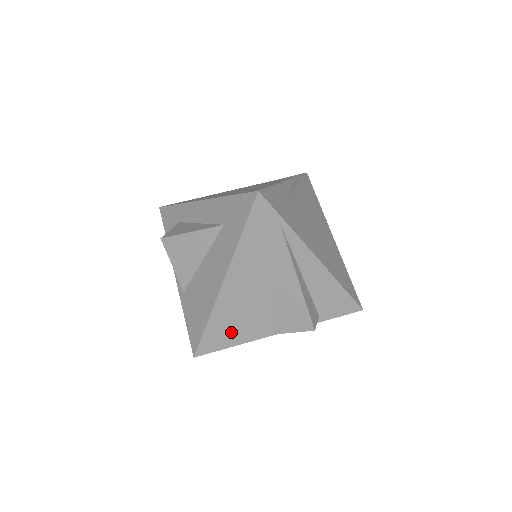
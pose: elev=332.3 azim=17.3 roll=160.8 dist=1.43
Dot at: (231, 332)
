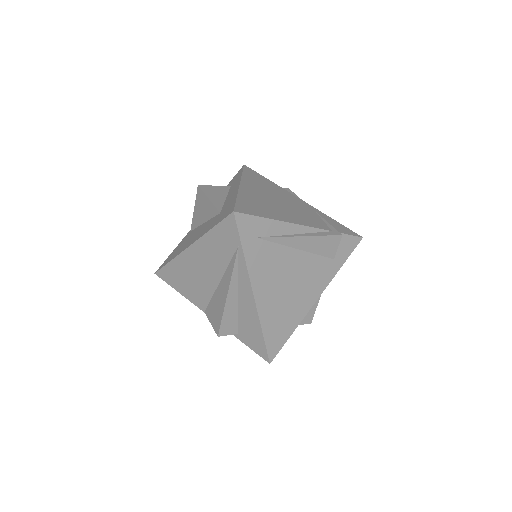
Dot at: (181, 282)
